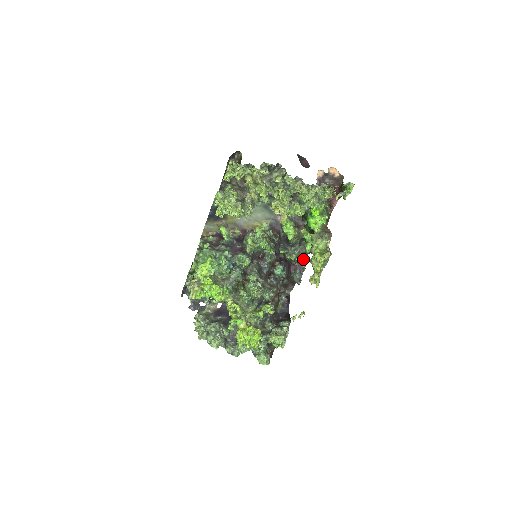
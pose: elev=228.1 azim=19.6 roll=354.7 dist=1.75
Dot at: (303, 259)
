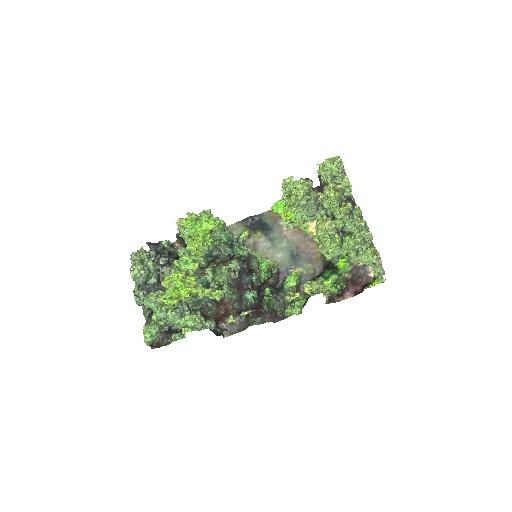
Dot at: (272, 319)
